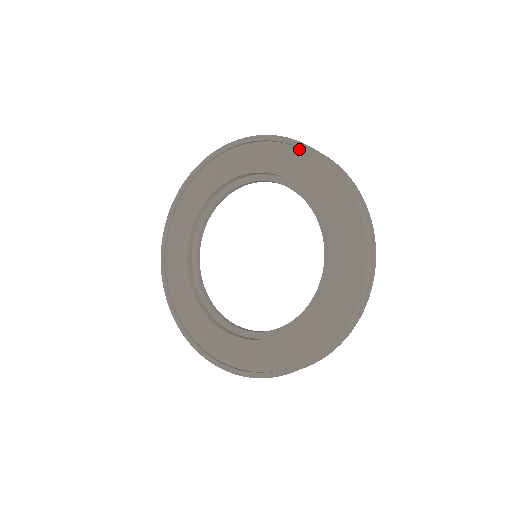
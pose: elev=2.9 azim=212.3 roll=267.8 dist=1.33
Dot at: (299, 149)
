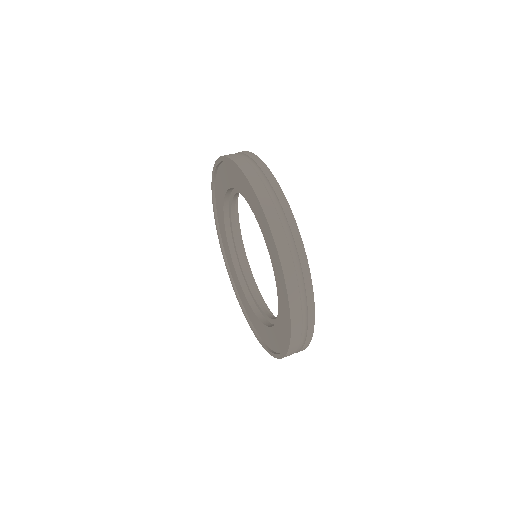
Dot at: occluded
